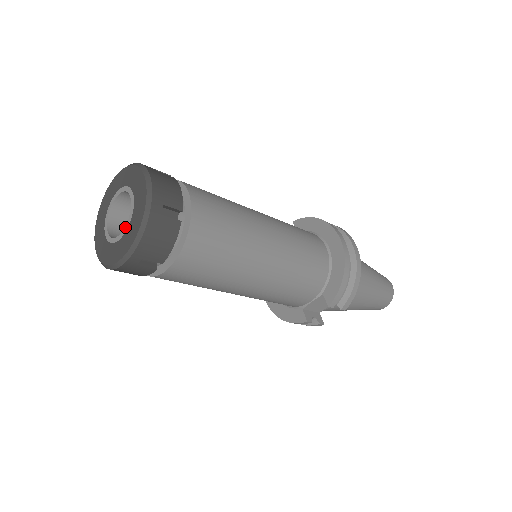
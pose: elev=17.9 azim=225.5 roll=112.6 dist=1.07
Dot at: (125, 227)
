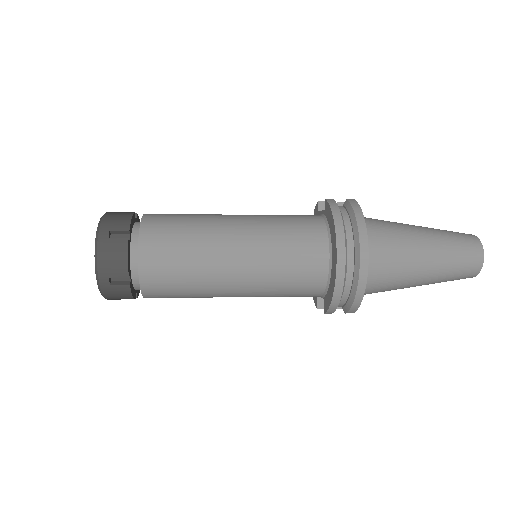
Dot at: occluded
